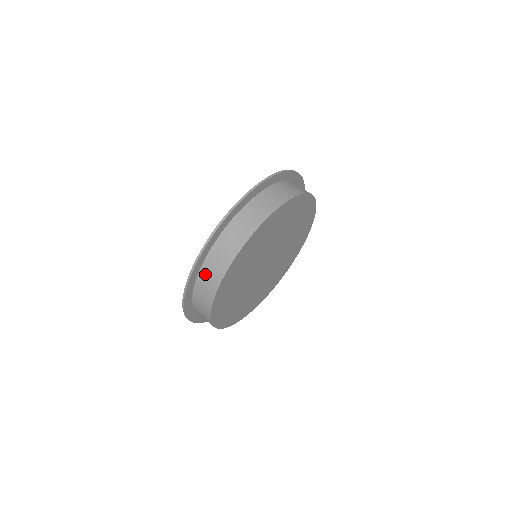
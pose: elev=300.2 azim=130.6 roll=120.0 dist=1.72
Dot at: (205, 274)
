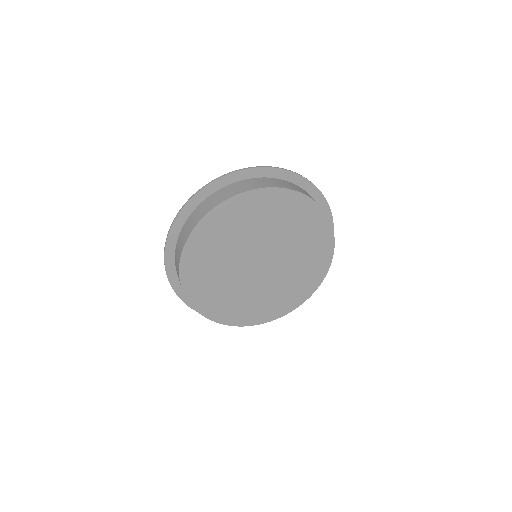
Dot at: (177, 273)
